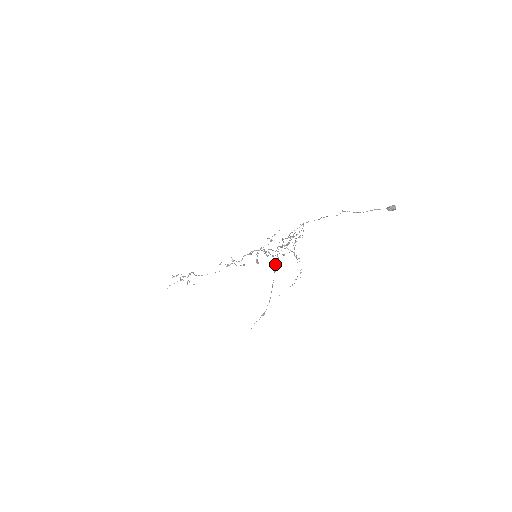
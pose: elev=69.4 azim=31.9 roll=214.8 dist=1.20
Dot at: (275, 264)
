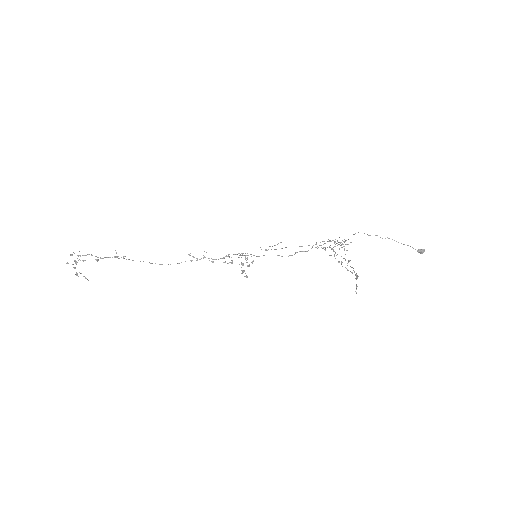
Dot at: occluded
